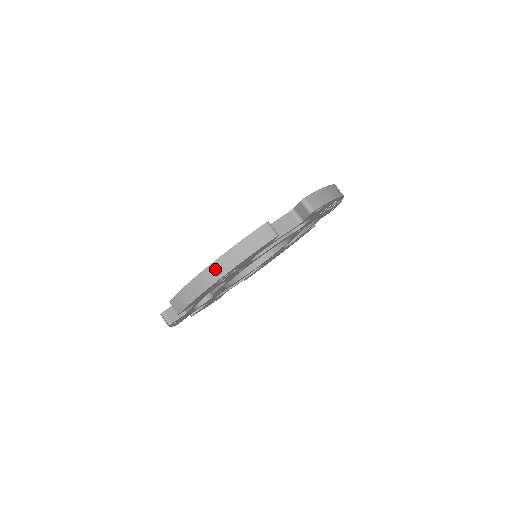
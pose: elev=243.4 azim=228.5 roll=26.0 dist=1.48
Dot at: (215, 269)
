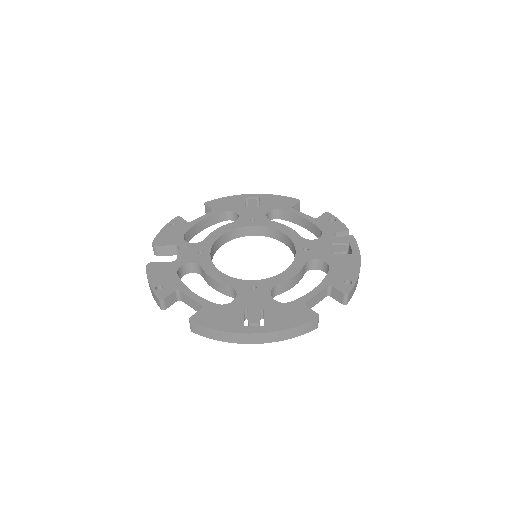
Dot at: (258, 337)
